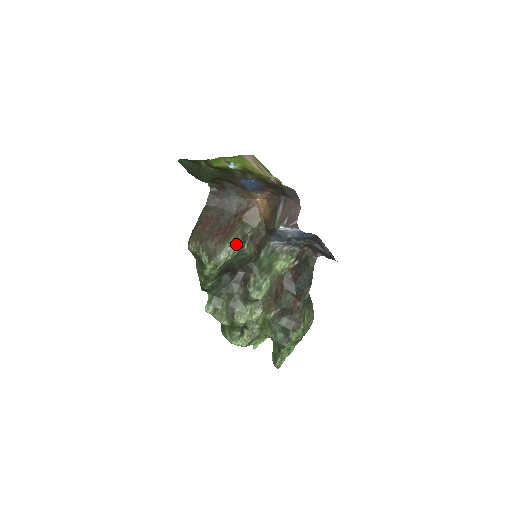
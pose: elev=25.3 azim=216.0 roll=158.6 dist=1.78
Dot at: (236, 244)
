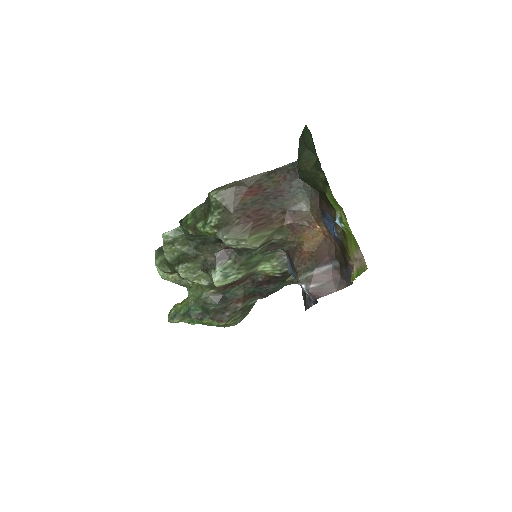
Dot at: (253, 246)
